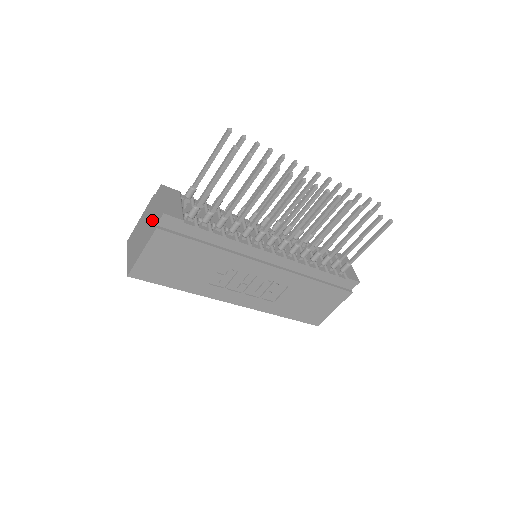
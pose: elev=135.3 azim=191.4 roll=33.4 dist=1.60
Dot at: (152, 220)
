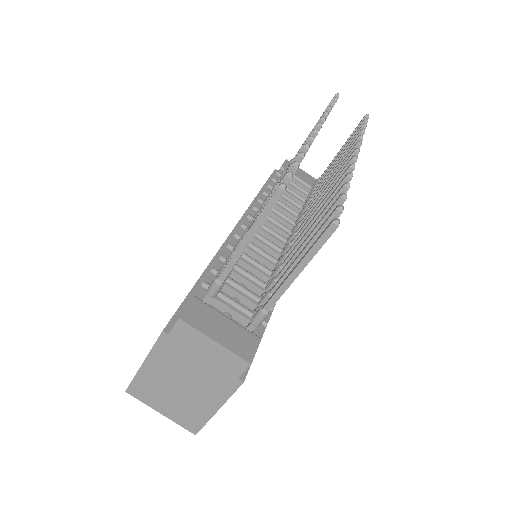
Dot at: (209, 371)
